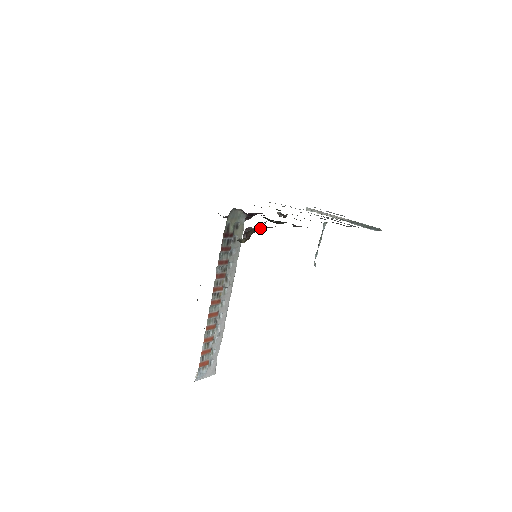
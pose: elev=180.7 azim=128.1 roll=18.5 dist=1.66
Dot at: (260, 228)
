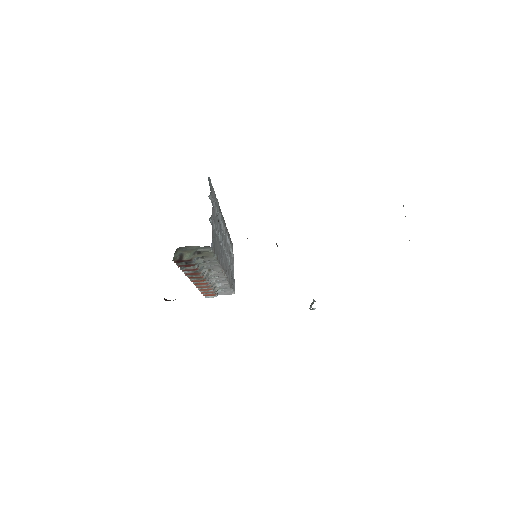
Dot at: occluded
